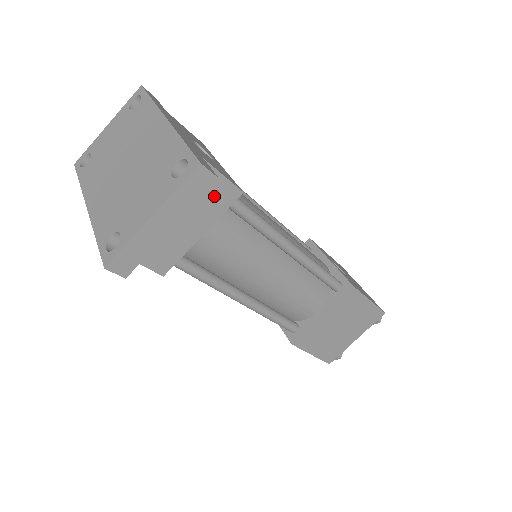
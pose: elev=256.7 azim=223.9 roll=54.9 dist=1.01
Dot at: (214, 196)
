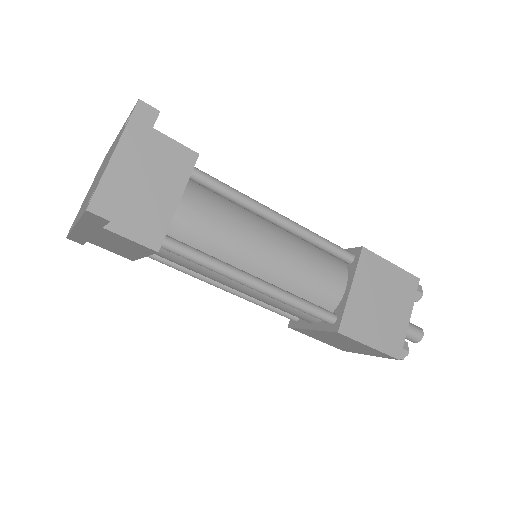
Dot at: (174, 161)
